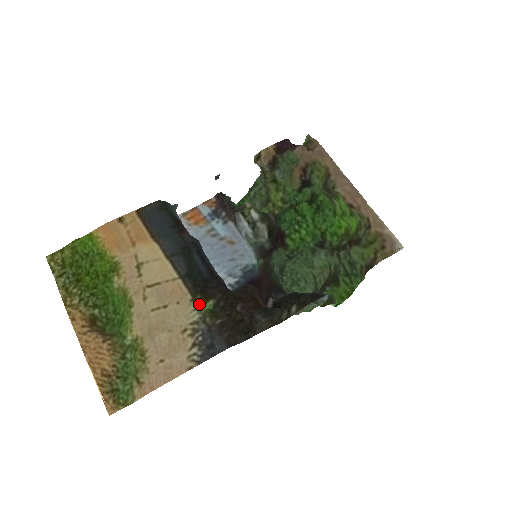
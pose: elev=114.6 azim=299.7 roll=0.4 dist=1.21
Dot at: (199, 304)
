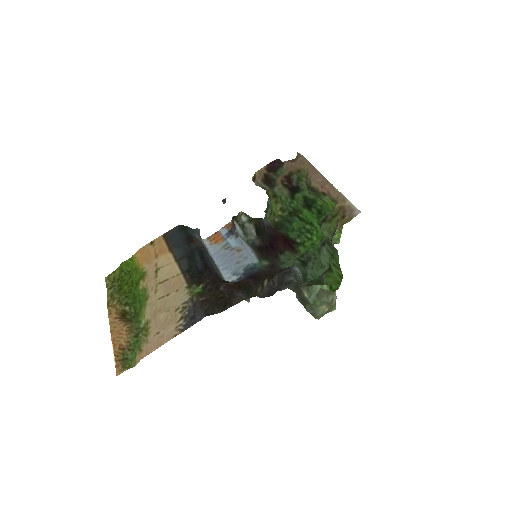
Dot at: (193, 290)
